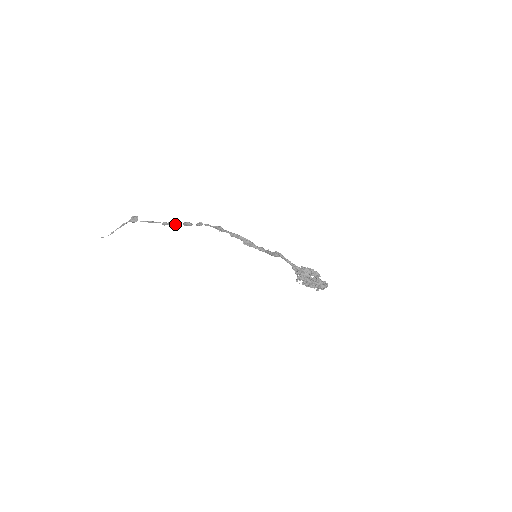
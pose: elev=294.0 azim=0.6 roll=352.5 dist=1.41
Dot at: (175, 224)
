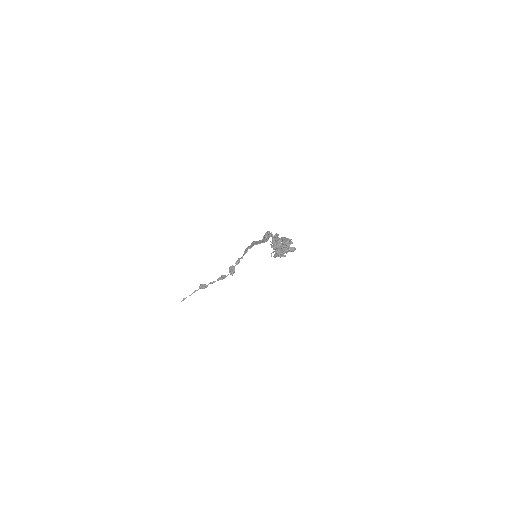
Dot at: (225, 277)
